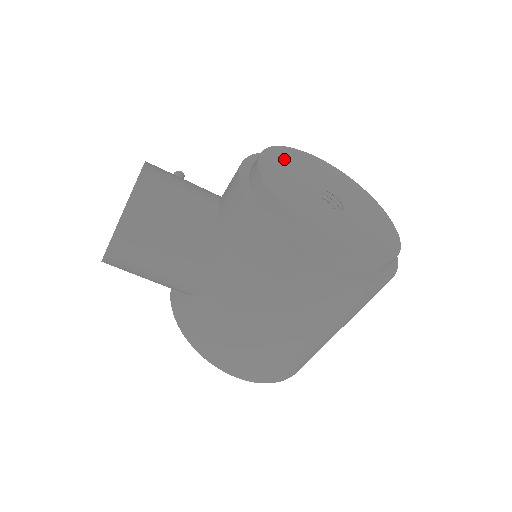
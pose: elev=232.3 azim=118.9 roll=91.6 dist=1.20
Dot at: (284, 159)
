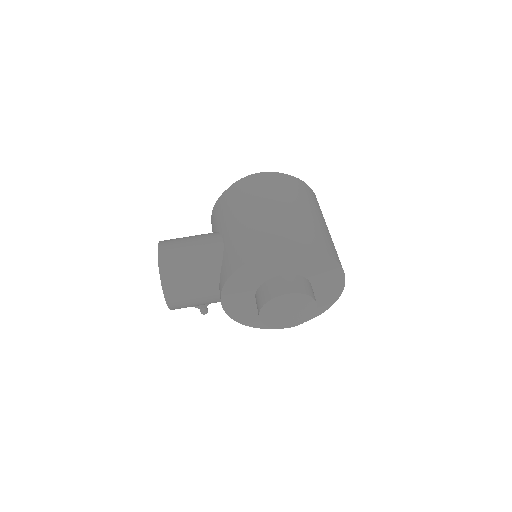
Dot at: occluded
